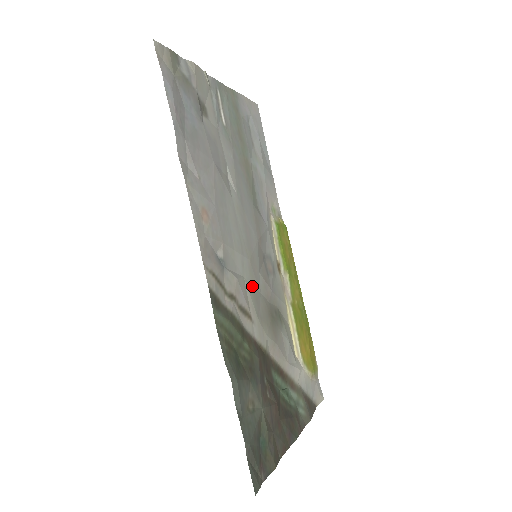
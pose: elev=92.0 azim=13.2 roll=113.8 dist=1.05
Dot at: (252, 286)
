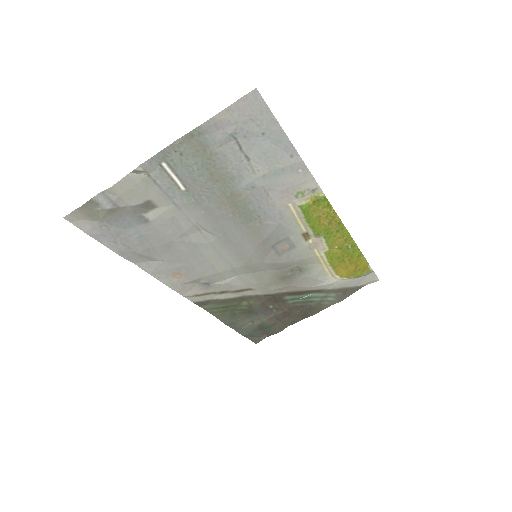
Dot at: (252, 273)
